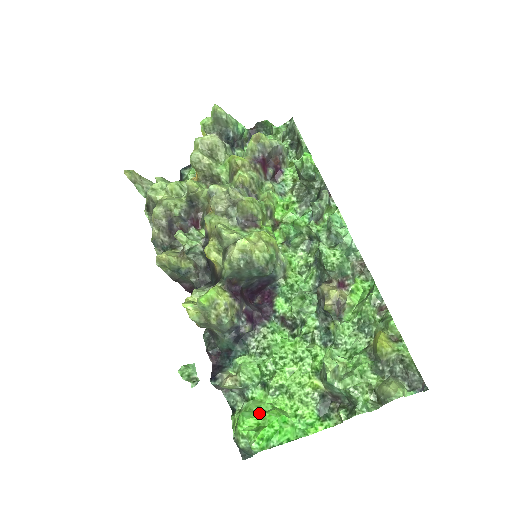
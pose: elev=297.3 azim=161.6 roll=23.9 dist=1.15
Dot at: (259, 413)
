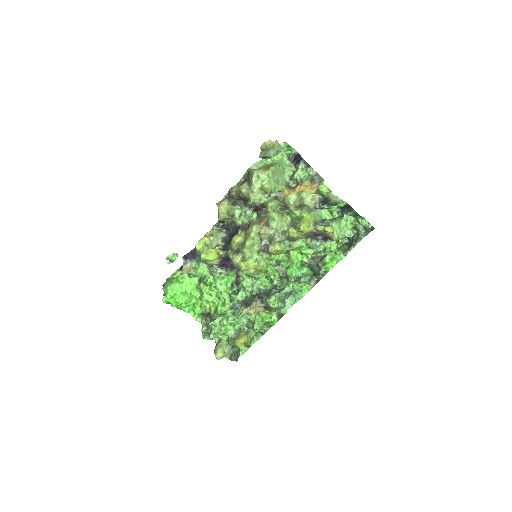
Dot at: (183, 289)
